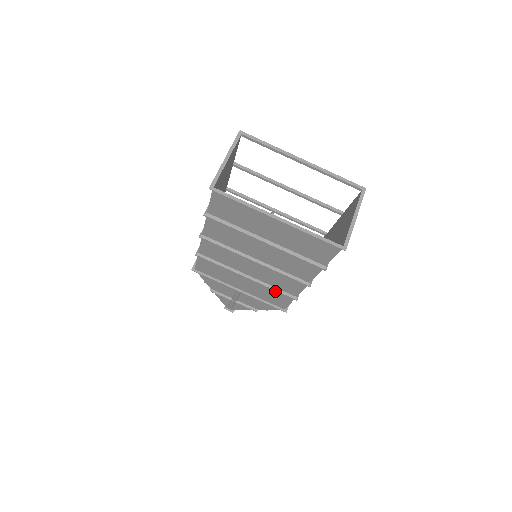
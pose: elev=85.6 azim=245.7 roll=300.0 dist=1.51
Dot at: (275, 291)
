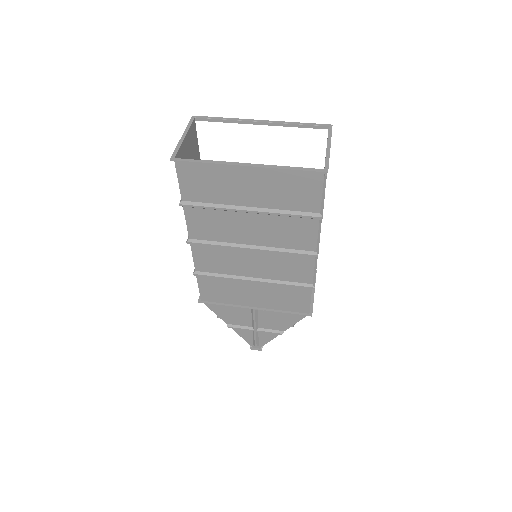
Dot at: (288, 288)
